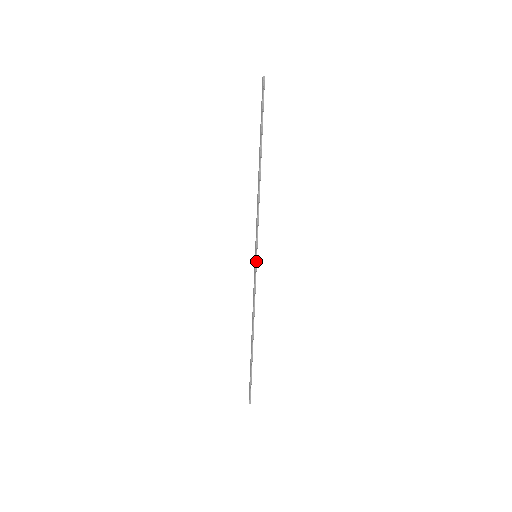
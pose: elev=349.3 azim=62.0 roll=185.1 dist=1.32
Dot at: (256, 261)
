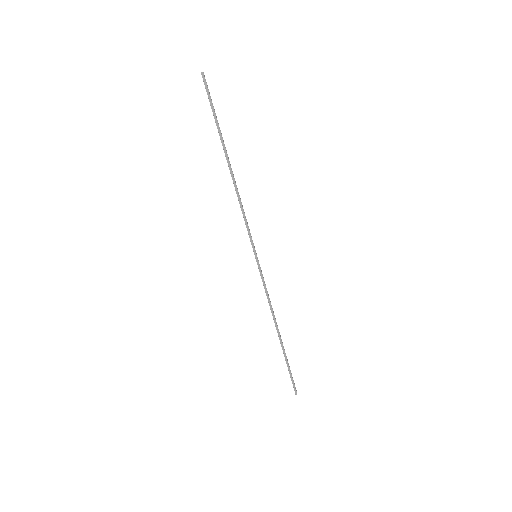
Dot at: (258, 261)
